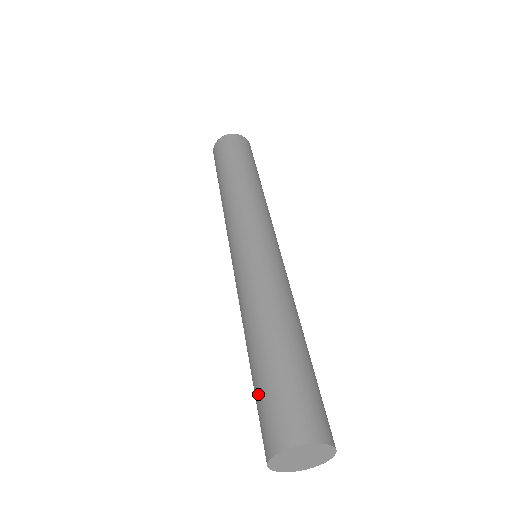
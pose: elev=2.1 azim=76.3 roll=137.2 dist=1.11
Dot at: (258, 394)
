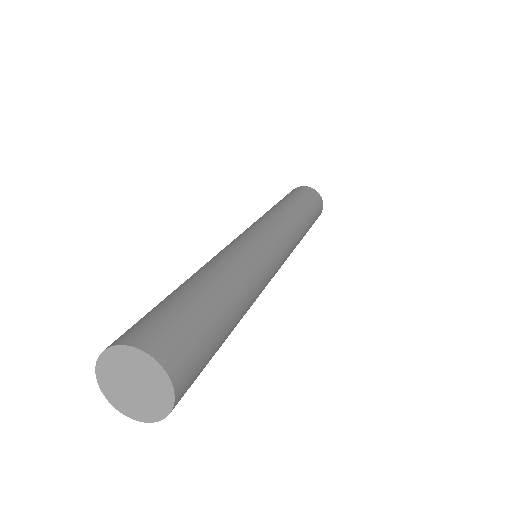
Dot at: occluded
